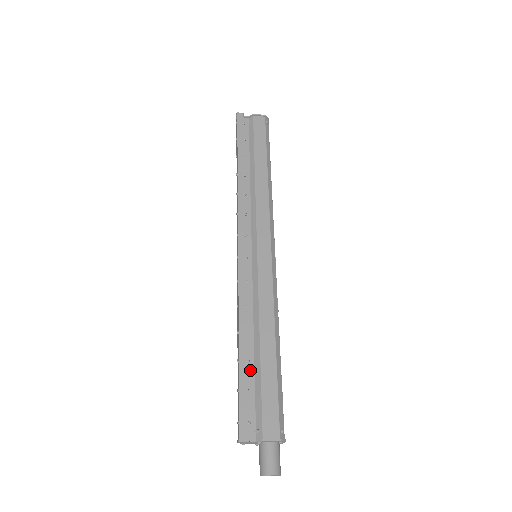
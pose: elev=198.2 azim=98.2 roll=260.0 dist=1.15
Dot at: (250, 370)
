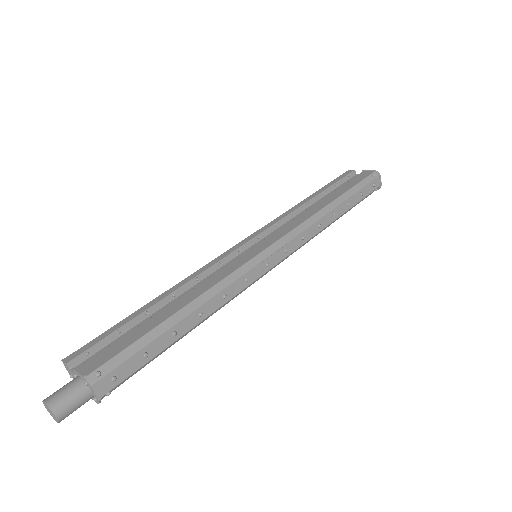
Dot at: occluded
